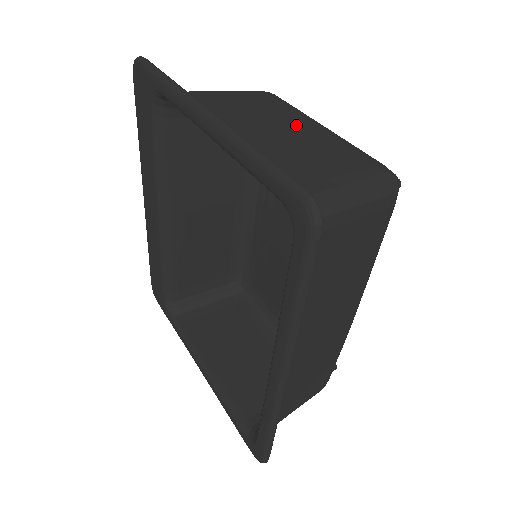
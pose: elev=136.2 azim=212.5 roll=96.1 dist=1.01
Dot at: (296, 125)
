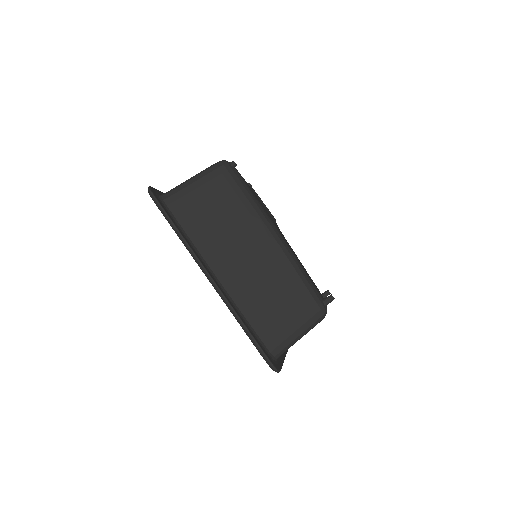
Dot at: occluded
